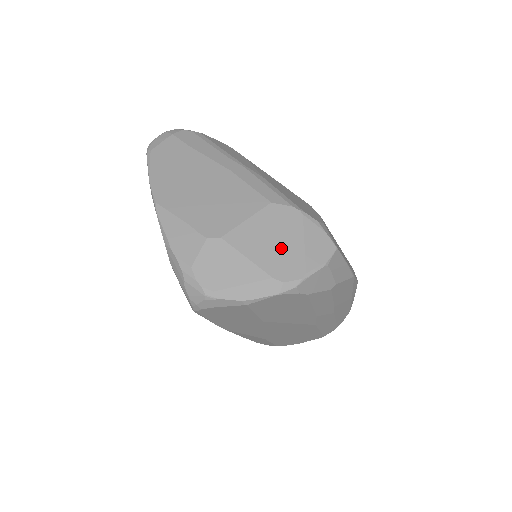
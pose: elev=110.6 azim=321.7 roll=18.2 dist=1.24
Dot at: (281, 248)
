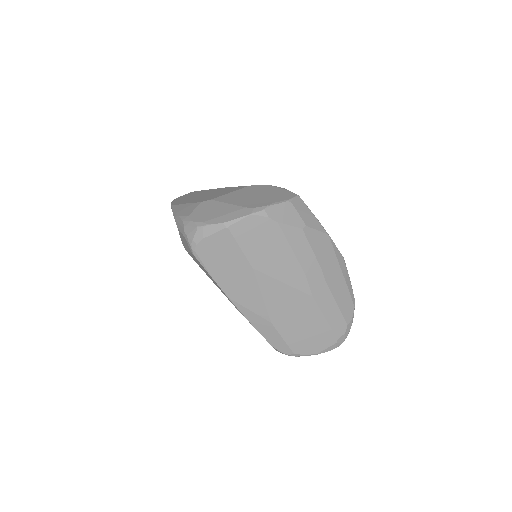
Dot at: (254, 198)
